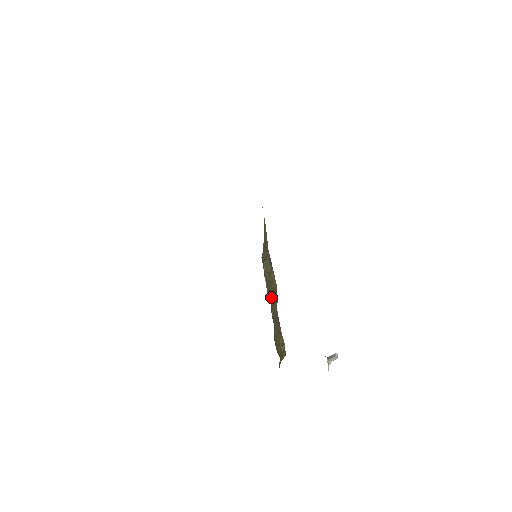
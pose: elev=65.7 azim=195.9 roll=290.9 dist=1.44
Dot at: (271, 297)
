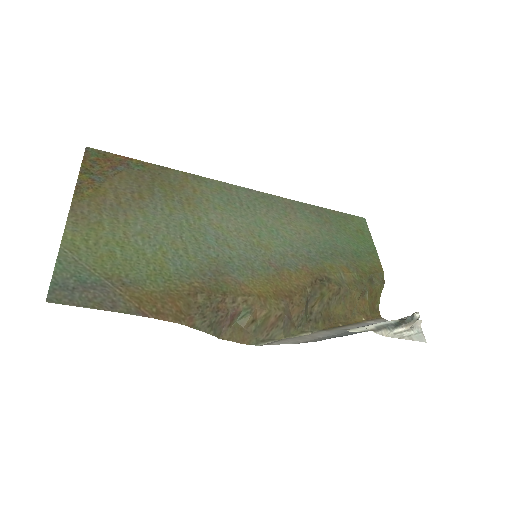
Dot at: (277, 332)
